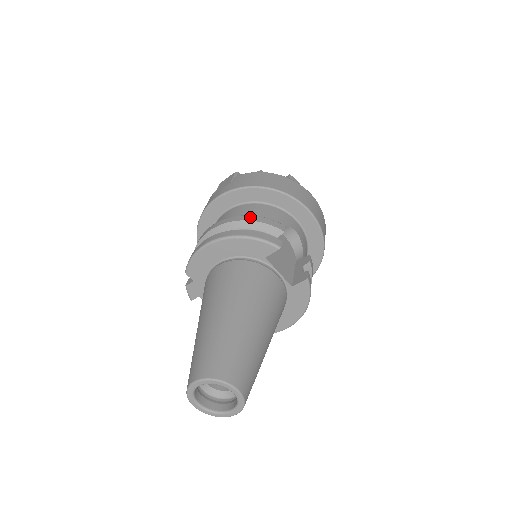
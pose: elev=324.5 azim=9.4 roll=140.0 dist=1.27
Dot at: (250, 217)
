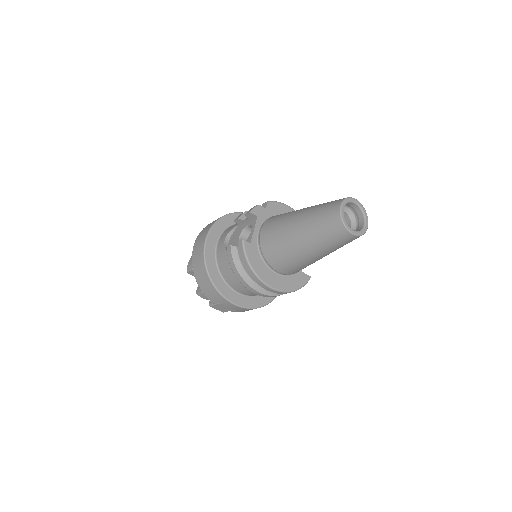
Dot at: occluded
